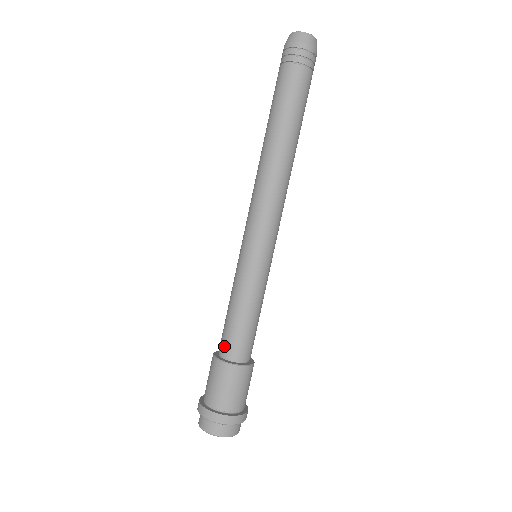
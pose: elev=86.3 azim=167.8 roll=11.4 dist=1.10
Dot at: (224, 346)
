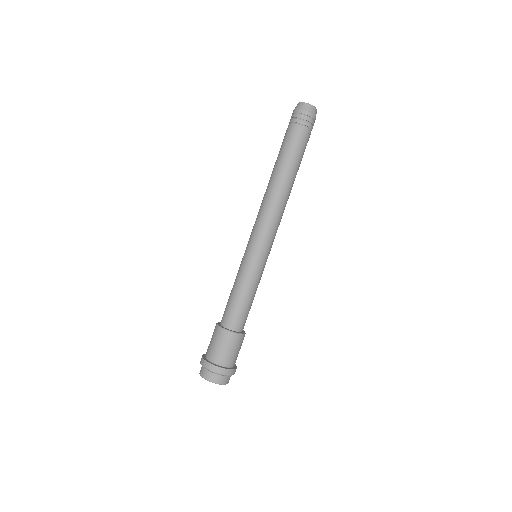
Dot at: (223, 315)
